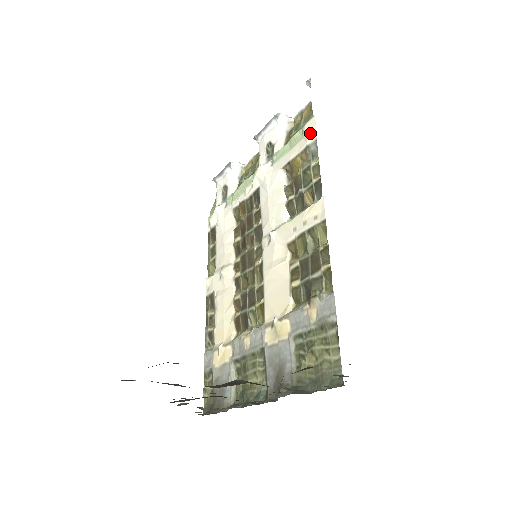
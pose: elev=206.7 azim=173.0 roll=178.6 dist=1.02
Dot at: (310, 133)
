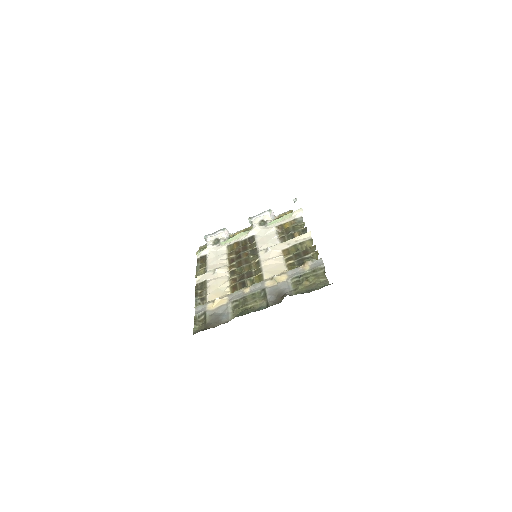
Dot at: (298, 214)
